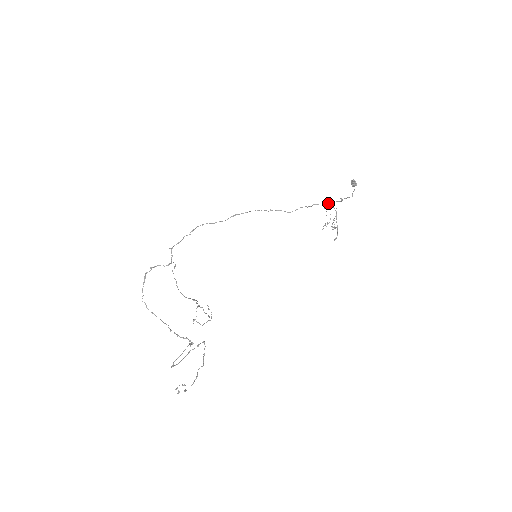
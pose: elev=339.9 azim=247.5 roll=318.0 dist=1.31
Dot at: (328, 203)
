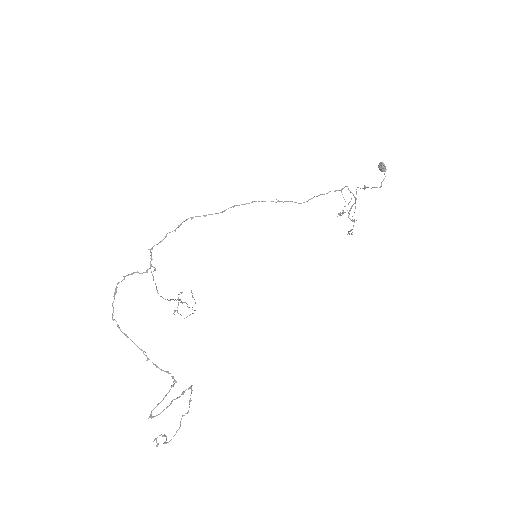
Dot at: (348, 189)
